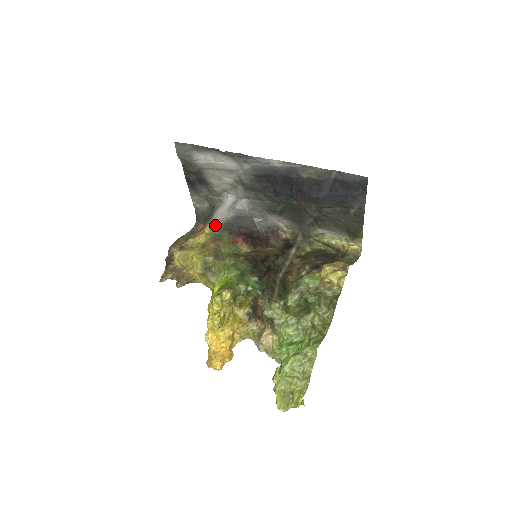
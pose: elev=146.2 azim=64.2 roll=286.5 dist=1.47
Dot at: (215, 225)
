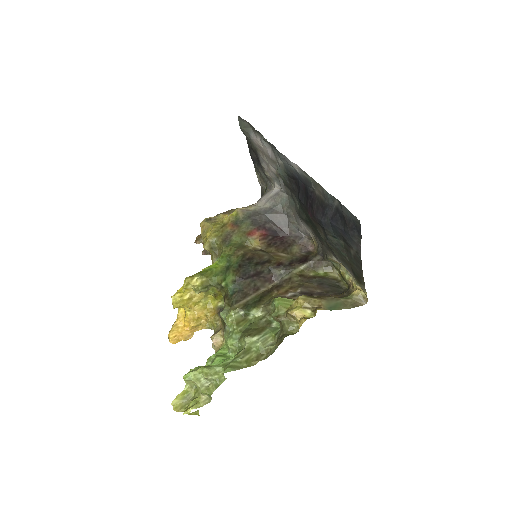
Dot at: (244, 210)
